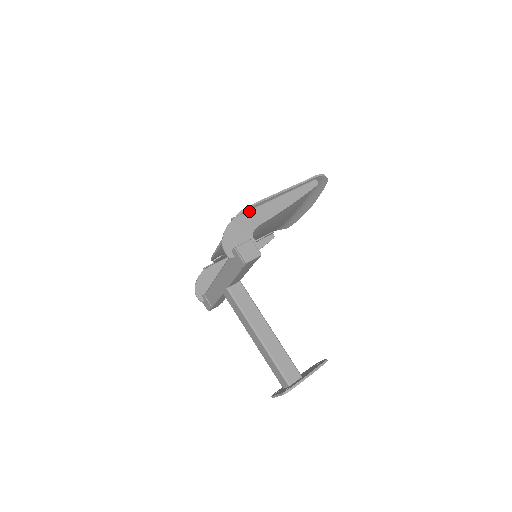
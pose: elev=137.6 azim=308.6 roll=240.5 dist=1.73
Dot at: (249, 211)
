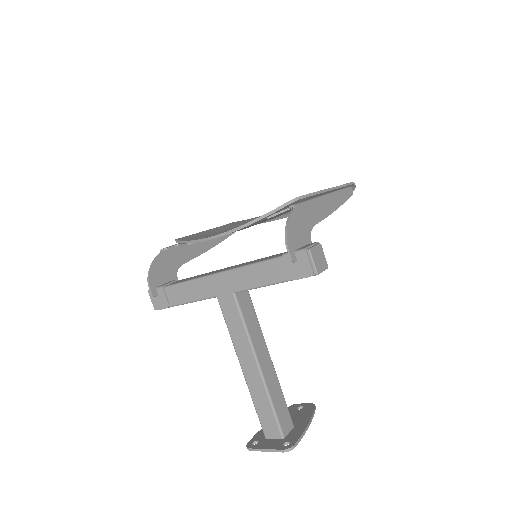
Dot at: (308, 202)
